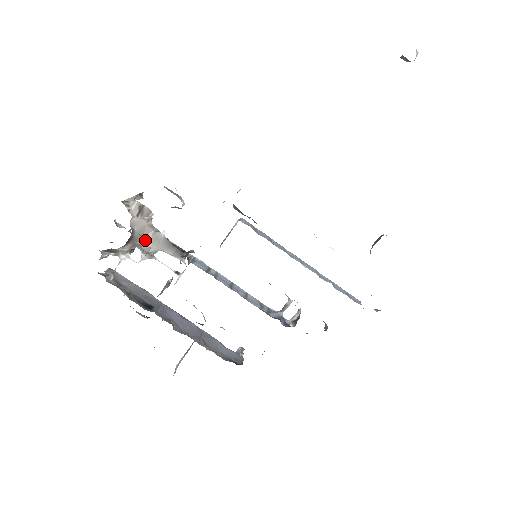
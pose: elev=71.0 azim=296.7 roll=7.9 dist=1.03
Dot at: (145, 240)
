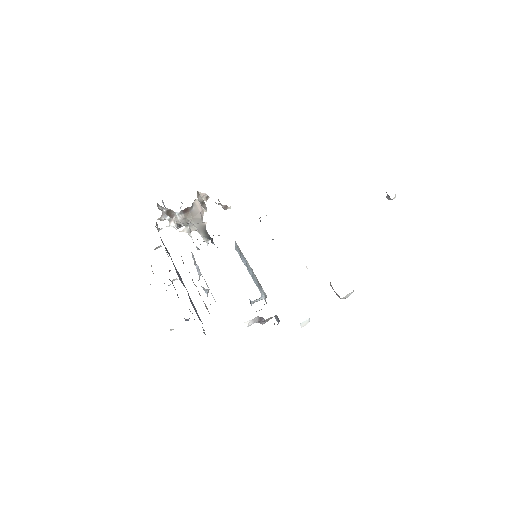
Dot at: (193, 219)
